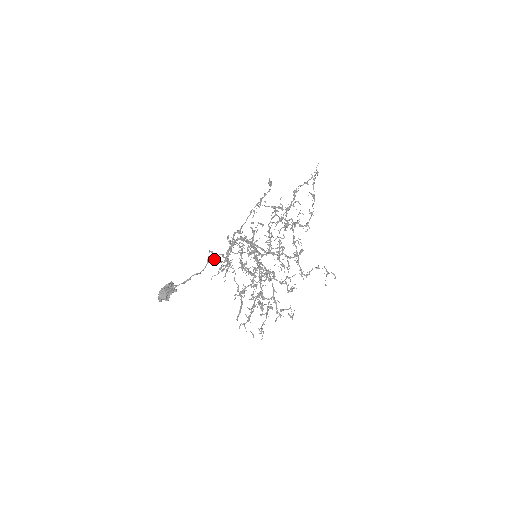
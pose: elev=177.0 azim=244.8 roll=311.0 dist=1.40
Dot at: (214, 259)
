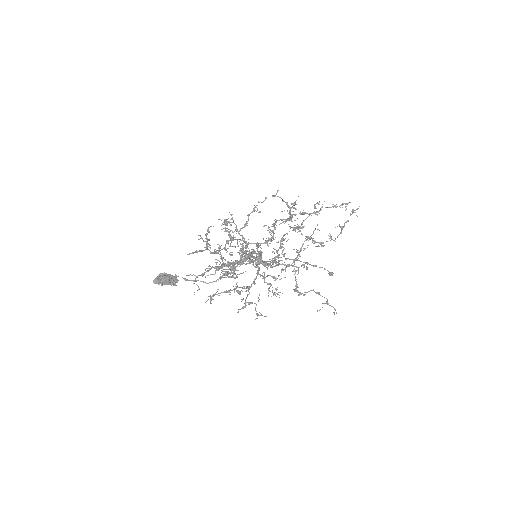
Dot at: occluded
